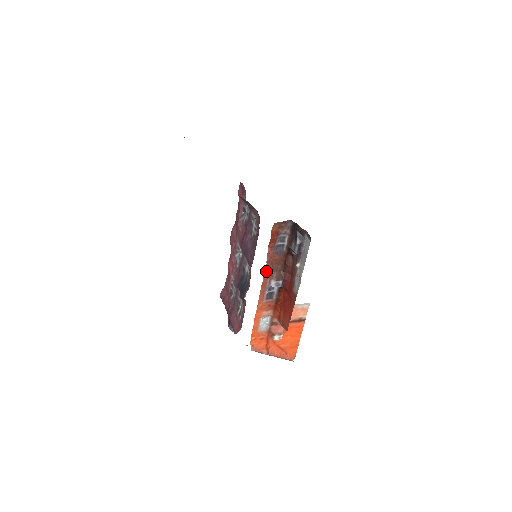
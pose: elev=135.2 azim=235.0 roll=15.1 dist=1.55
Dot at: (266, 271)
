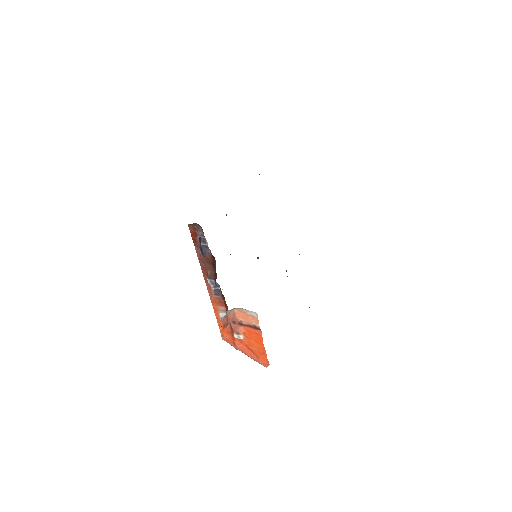
Dot at: (202, 267)
